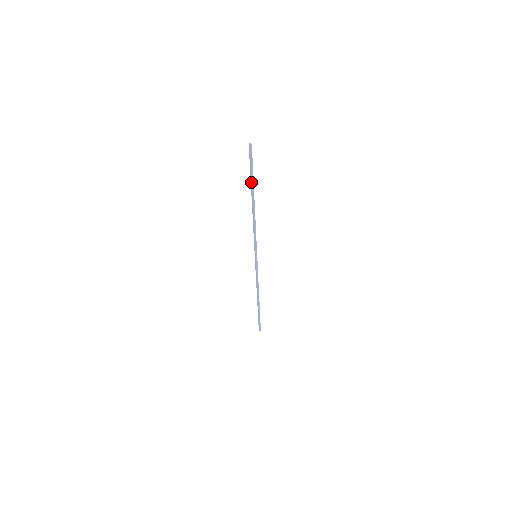
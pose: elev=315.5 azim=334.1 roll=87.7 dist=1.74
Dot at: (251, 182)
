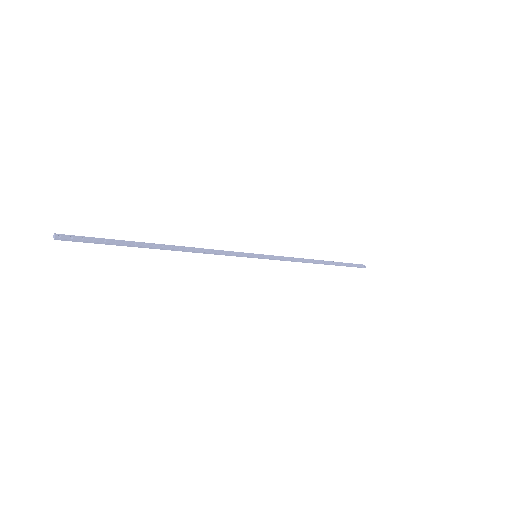
Dot at: (127, 245)
